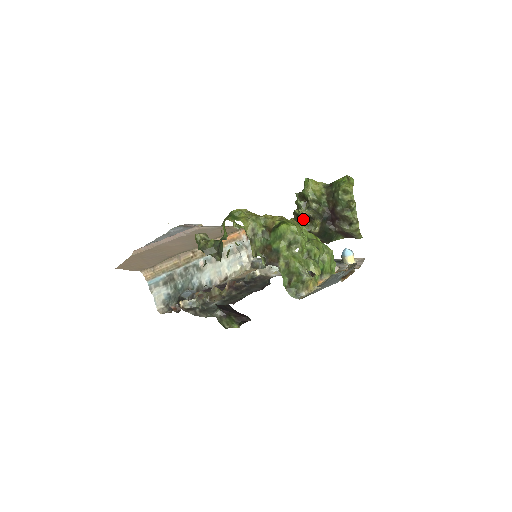
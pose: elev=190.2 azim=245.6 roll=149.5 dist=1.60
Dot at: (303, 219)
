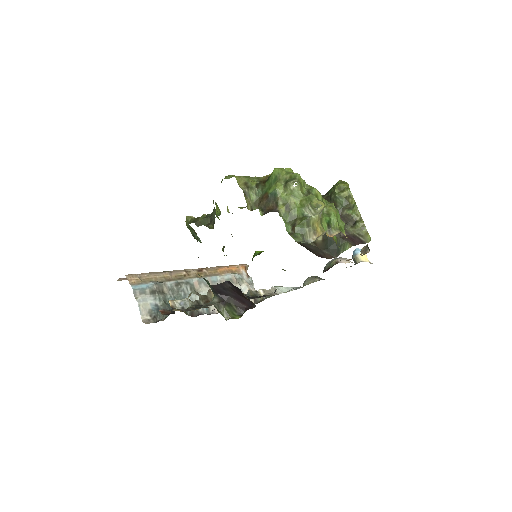
Dot at: occluded
